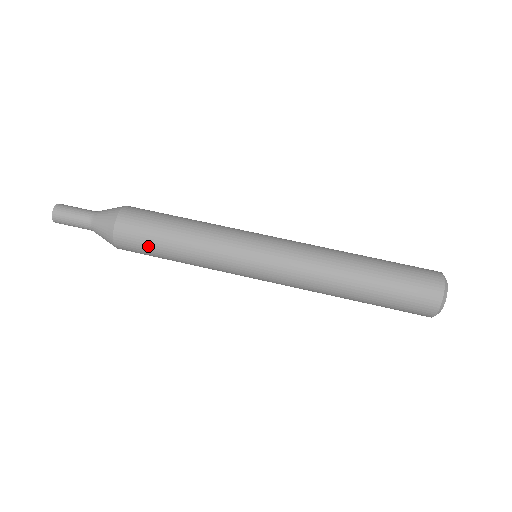
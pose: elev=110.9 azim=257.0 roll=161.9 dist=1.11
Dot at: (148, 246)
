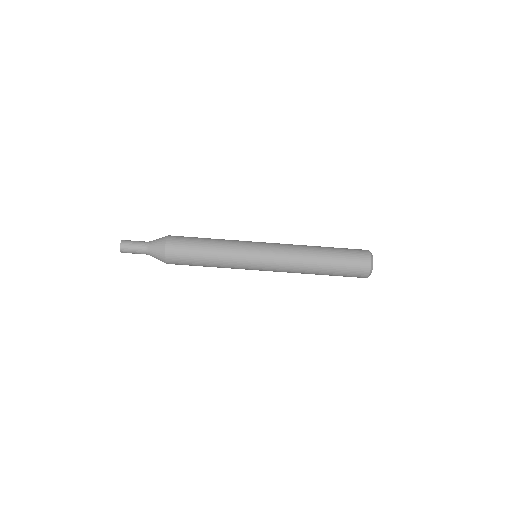
Dot at: occluded
